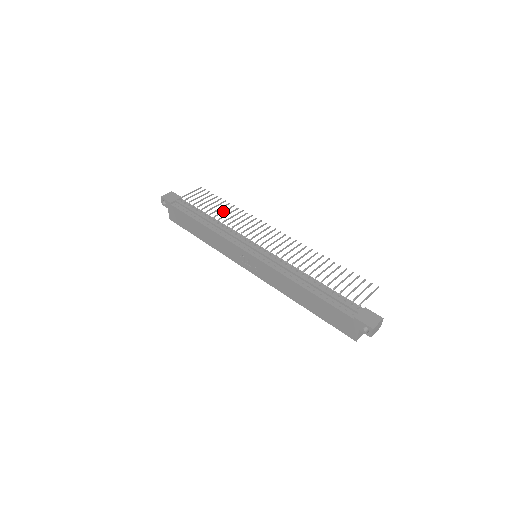
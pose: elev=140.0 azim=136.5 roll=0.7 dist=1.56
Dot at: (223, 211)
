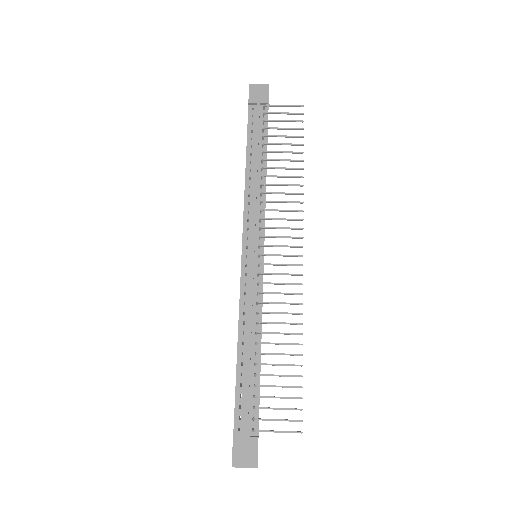
Dot at: (281, 167)
